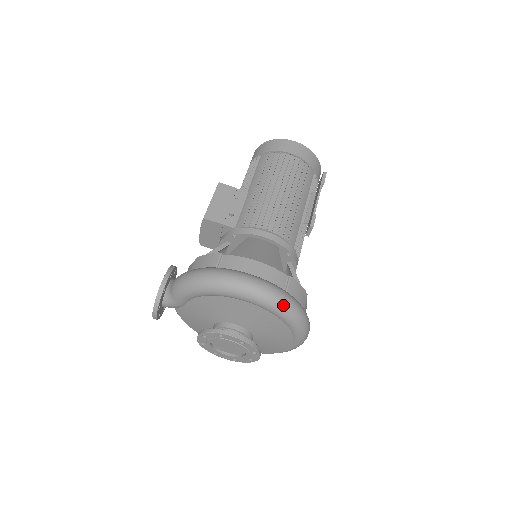
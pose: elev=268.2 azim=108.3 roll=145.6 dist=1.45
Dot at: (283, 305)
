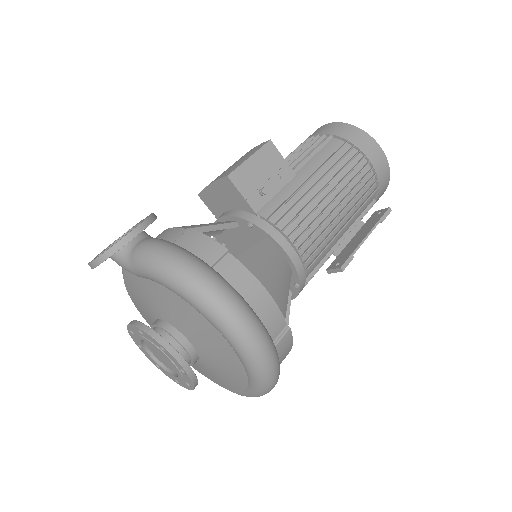
Dot at: (264, 367)
